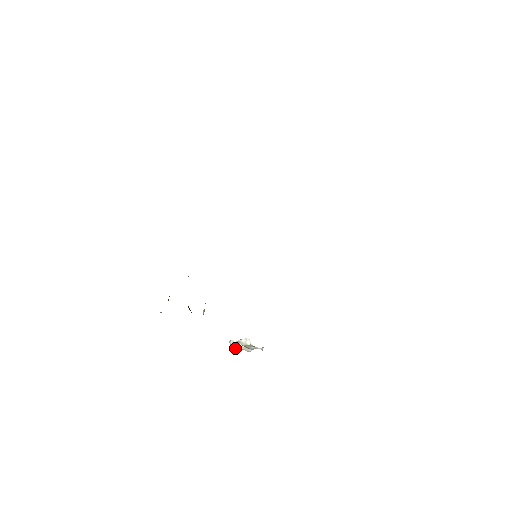
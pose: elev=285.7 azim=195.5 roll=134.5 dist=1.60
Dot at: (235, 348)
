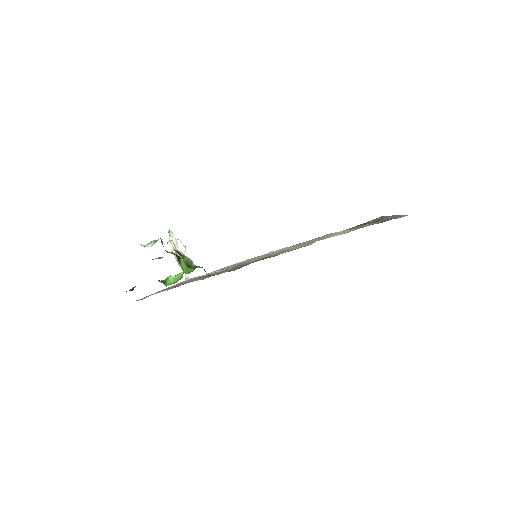
Dot at: (169, 246)
